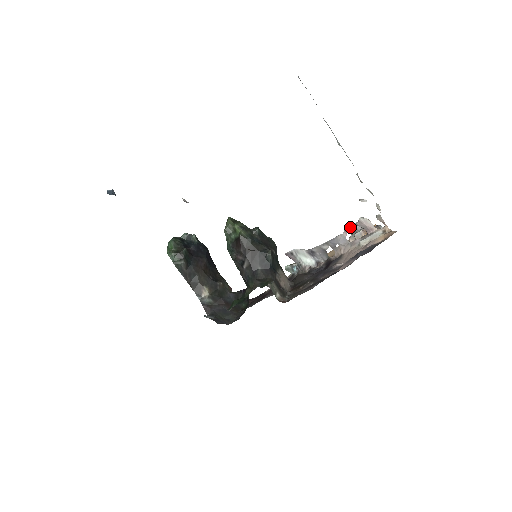
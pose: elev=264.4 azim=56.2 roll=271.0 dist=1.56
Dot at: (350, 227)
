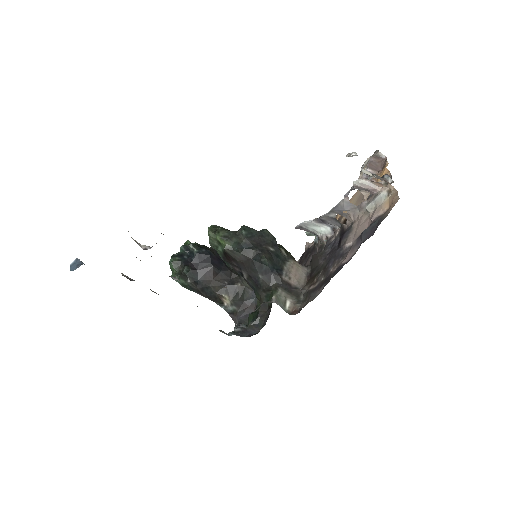
Dot at: (348, 191)
